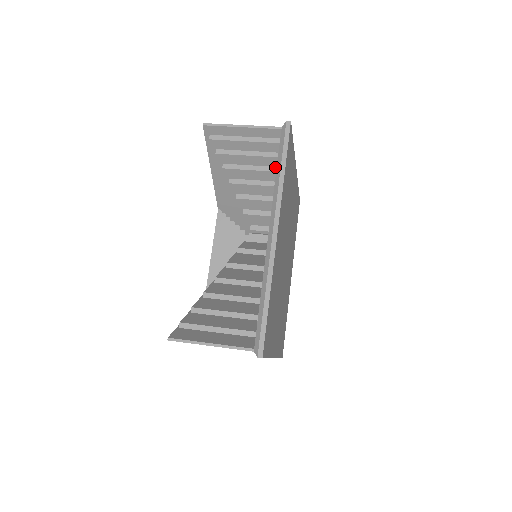
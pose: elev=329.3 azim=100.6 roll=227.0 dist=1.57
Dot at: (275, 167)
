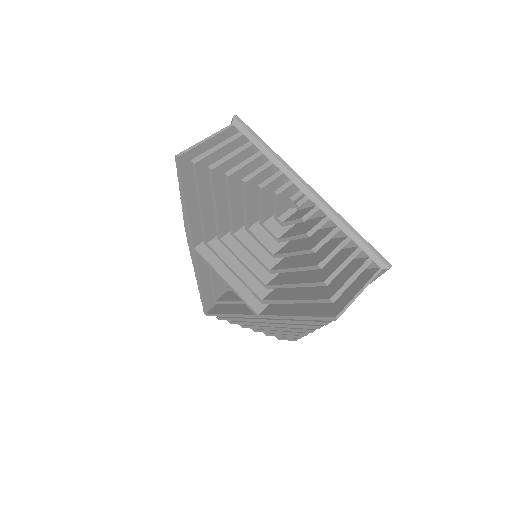
Dot at: (259, 151)
